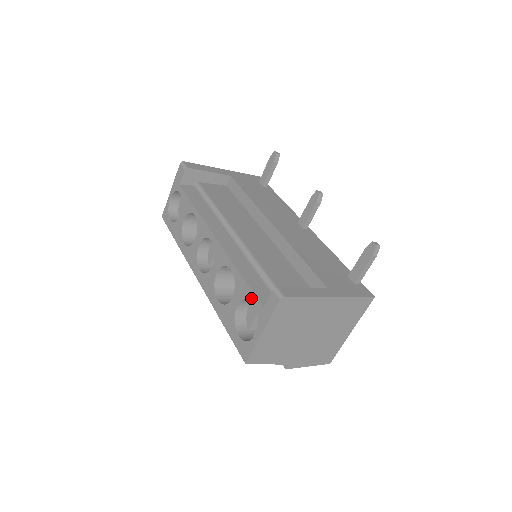
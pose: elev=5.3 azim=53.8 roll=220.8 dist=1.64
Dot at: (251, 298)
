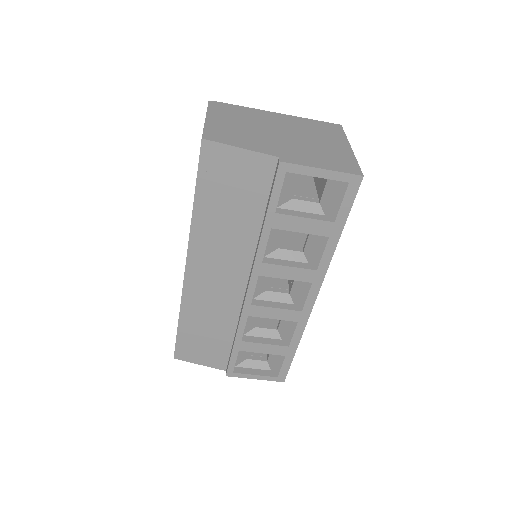
Dot at: occluded
